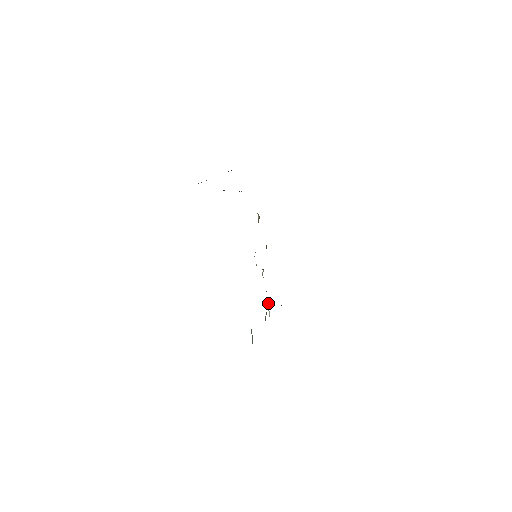
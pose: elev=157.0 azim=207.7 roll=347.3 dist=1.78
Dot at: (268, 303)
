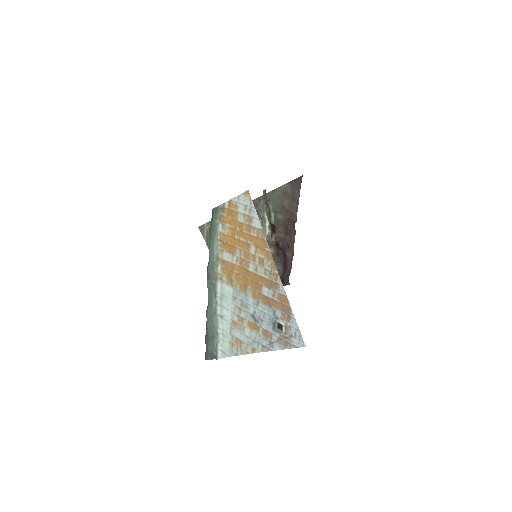
Dot at: occluded
